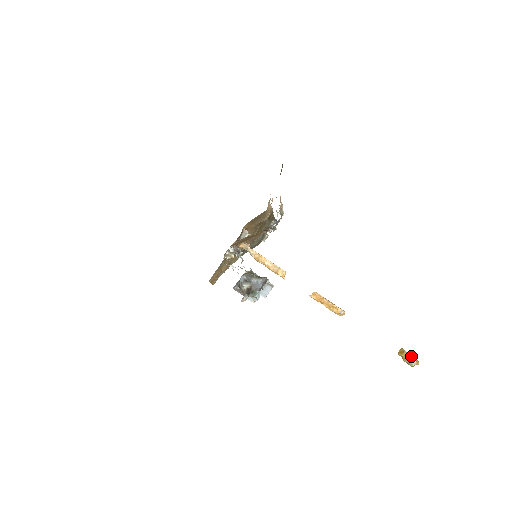
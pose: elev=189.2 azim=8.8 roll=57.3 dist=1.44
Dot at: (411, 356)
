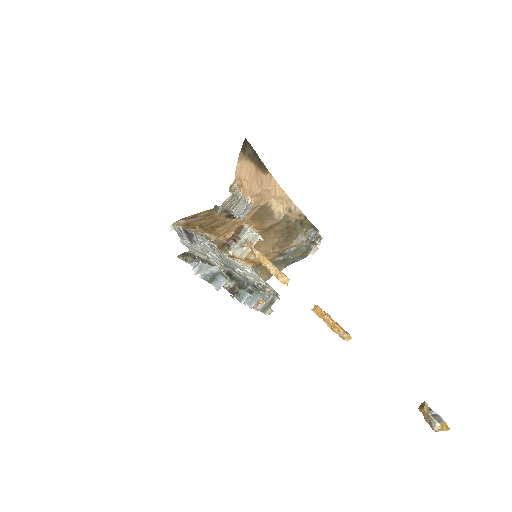
Dot at: (435, 415)
